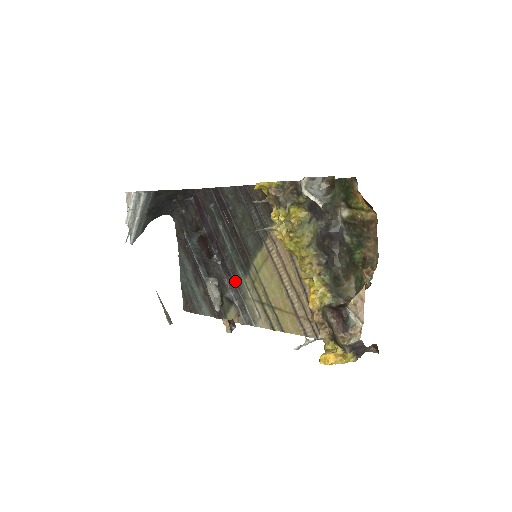
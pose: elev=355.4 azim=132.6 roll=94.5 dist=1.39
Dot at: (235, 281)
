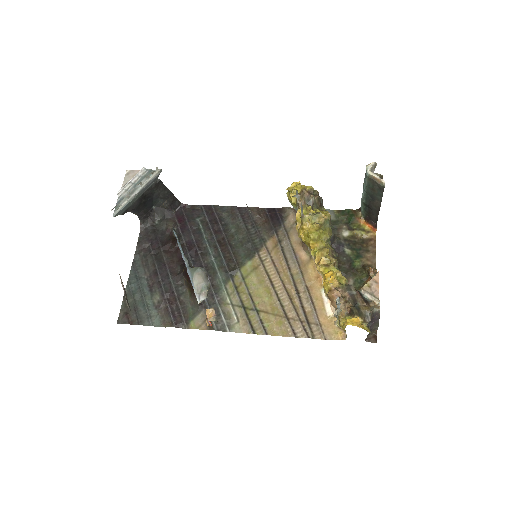
Dot at: (212, 287)
